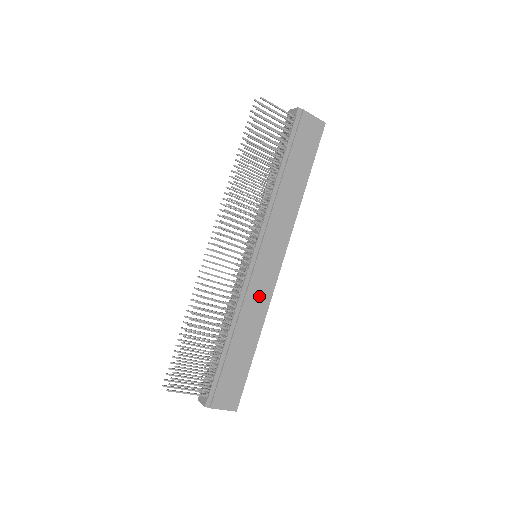
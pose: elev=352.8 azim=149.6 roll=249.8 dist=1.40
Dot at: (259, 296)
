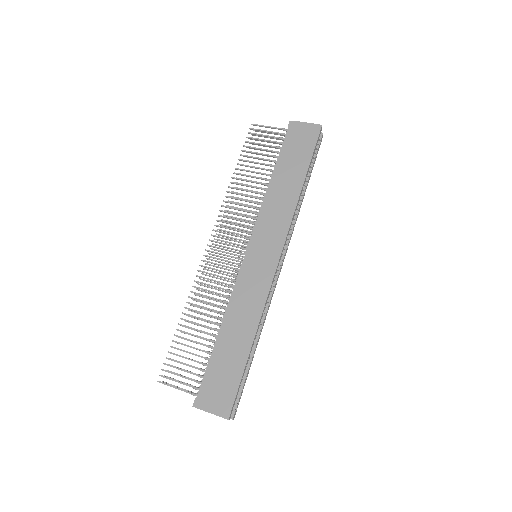
Dot at: (253, 291)
